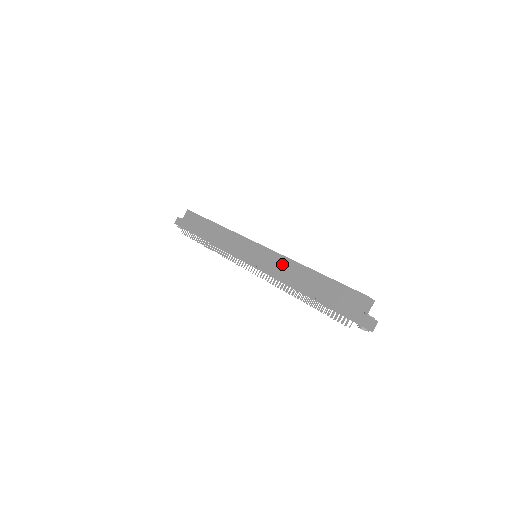
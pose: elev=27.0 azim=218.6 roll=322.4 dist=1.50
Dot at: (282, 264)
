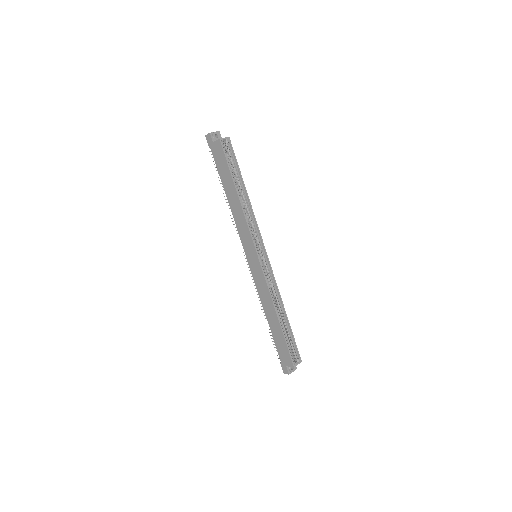
Dot at: (265, 293)
